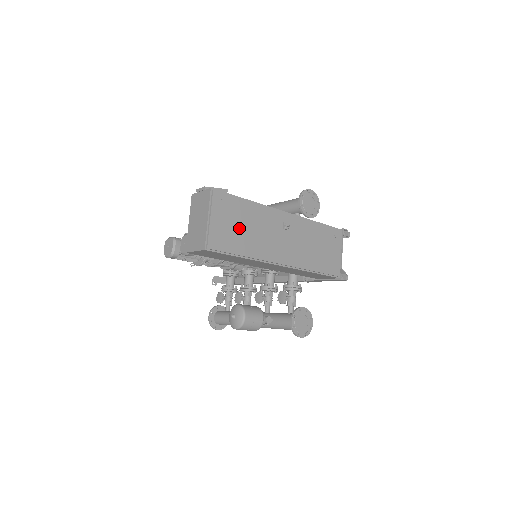
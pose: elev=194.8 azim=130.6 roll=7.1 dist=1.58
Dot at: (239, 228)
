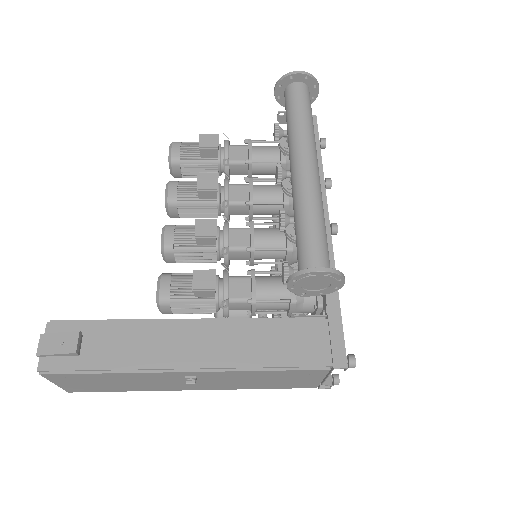
Dot at: (105, 384)
